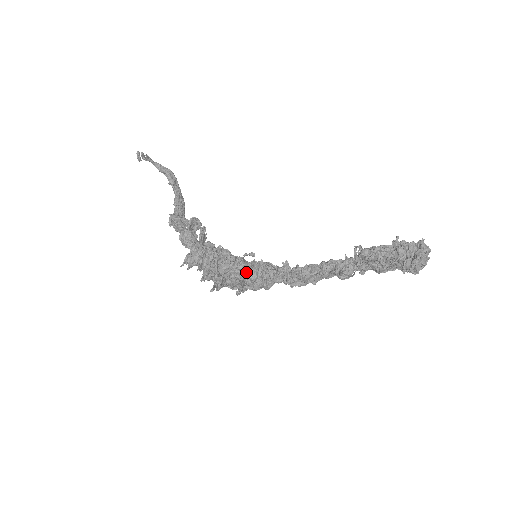
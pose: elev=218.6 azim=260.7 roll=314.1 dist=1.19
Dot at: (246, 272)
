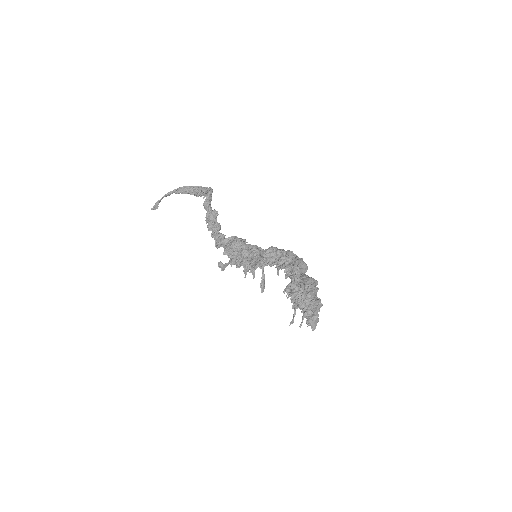
Dot at: occluded
